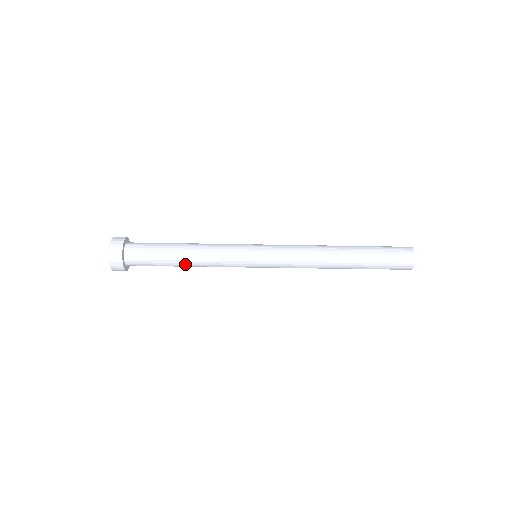
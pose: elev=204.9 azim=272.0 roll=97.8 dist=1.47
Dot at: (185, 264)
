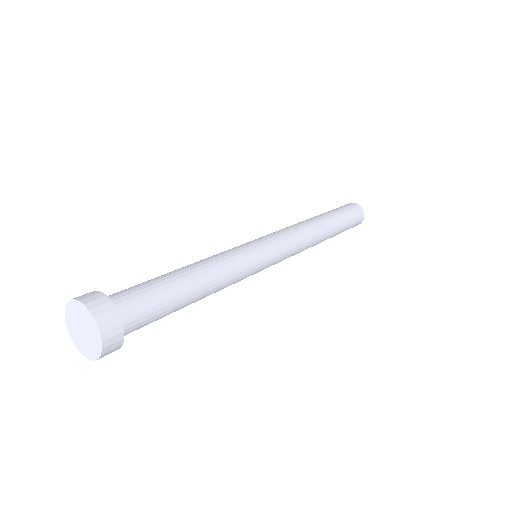
Dot at: (196, 300)
